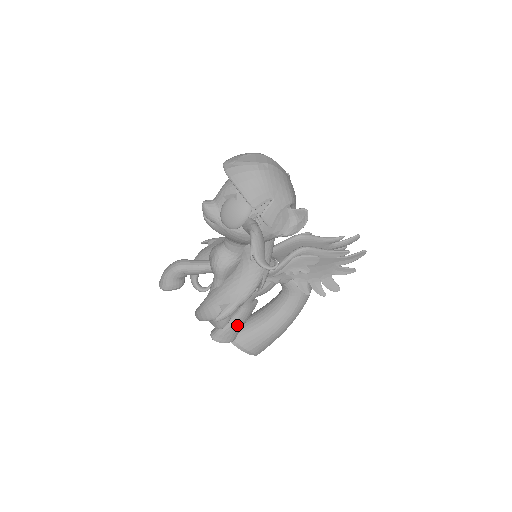
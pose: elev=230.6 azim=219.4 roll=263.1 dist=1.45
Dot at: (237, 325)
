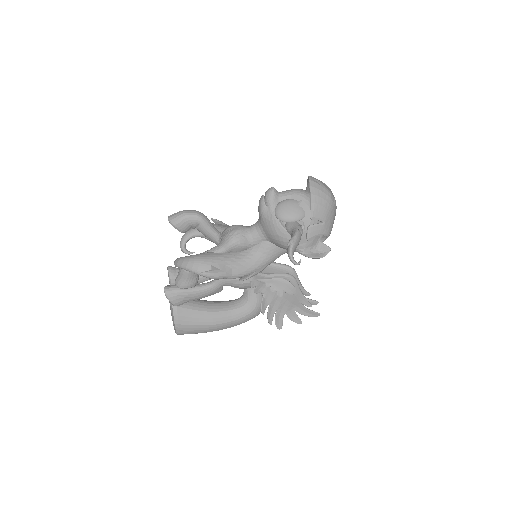
Dot at: (193, 295)
